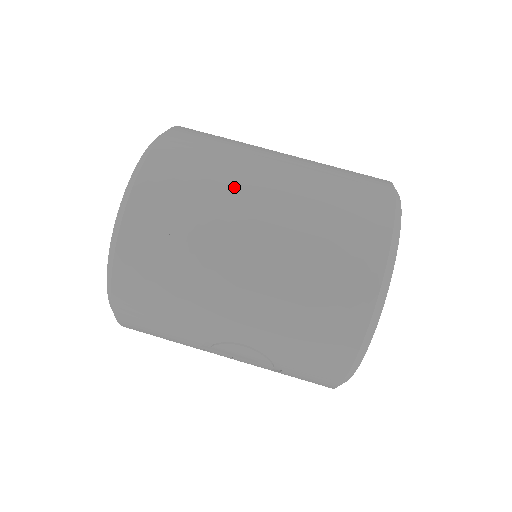
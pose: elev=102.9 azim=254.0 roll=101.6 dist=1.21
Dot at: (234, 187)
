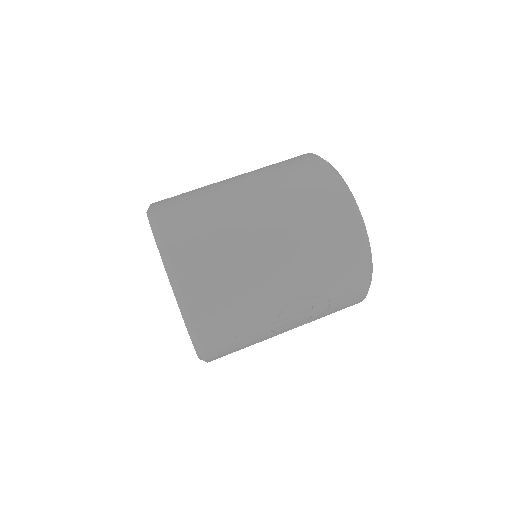
Dot at: (225, 203)
